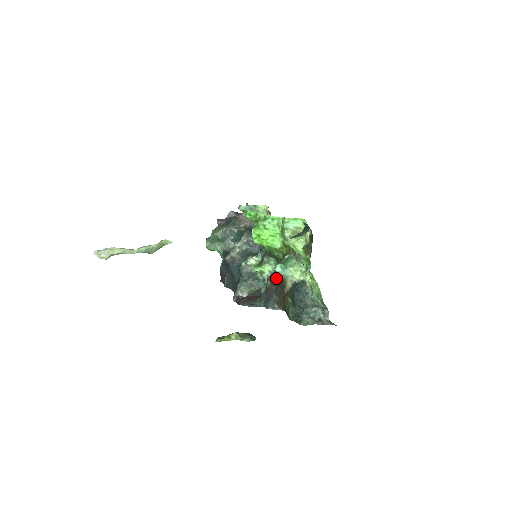
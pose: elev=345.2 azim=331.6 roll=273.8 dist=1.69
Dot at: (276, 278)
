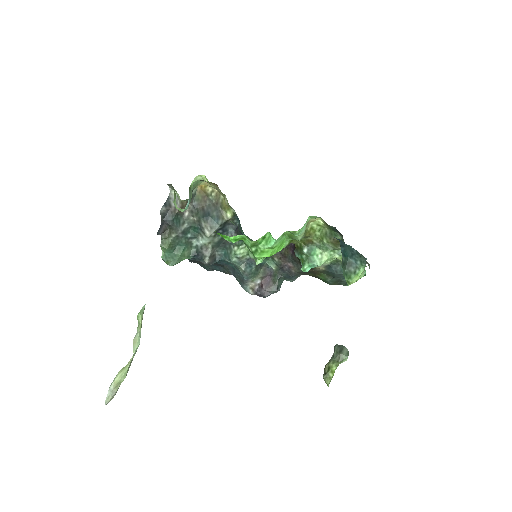
Dot at: (284, 254)
